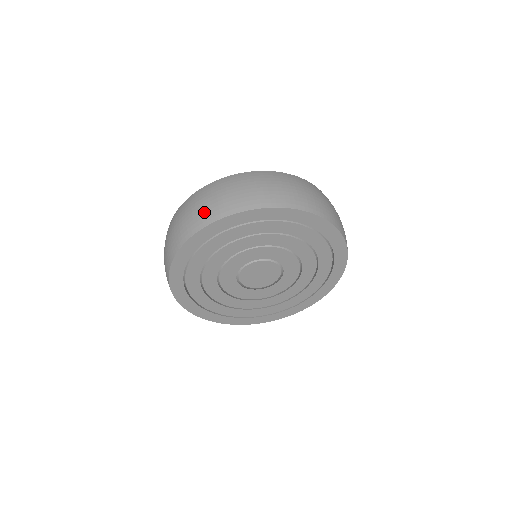
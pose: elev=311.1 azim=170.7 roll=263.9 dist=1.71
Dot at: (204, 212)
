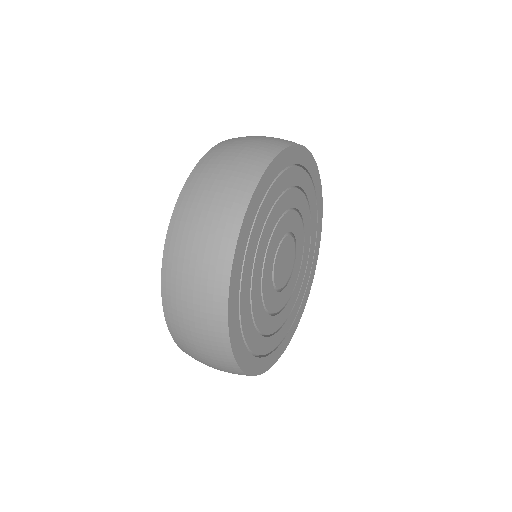
Dot at: (276, 138)
